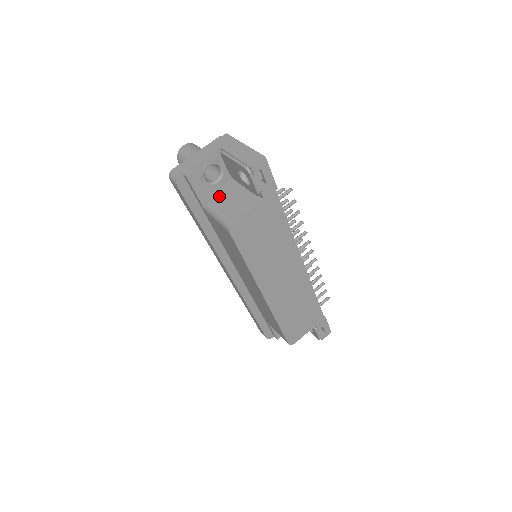
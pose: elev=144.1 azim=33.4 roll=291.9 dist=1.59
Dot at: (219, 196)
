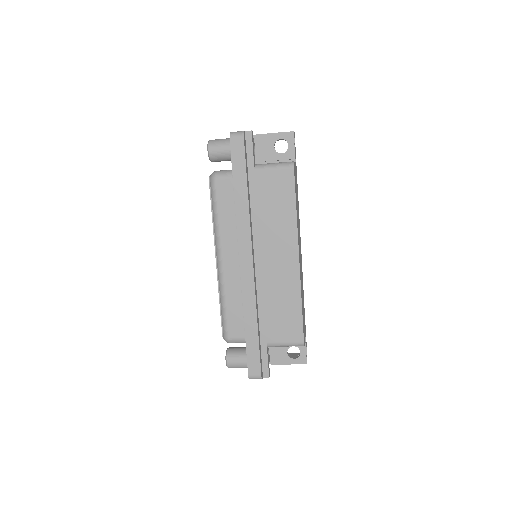
Dot at: occluded
